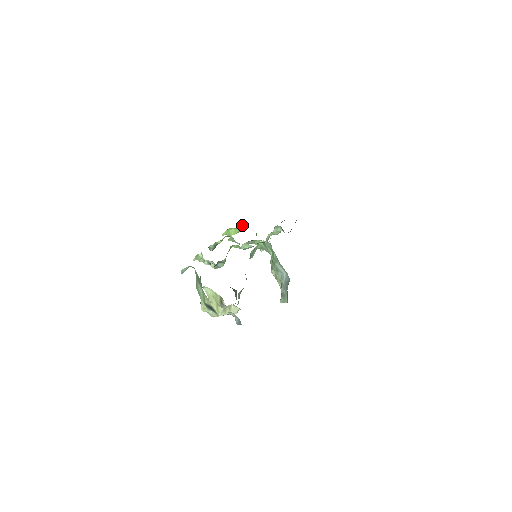
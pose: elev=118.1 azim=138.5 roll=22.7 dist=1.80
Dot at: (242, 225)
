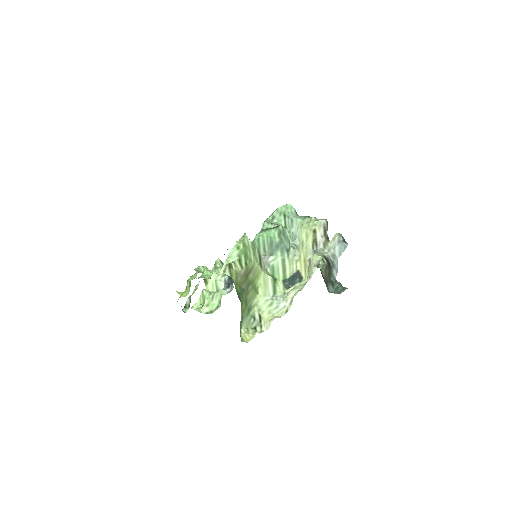
Dot at: occluded
